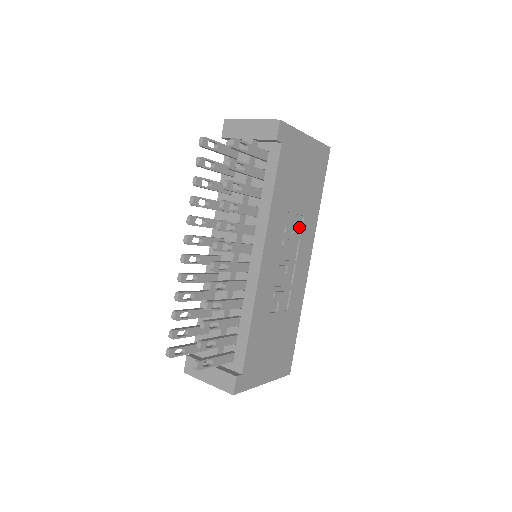
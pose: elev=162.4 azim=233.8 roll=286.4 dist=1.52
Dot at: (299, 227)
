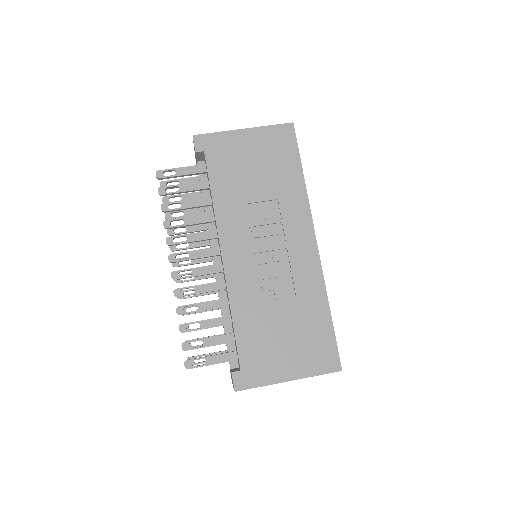
Dot at: (274, 212)
